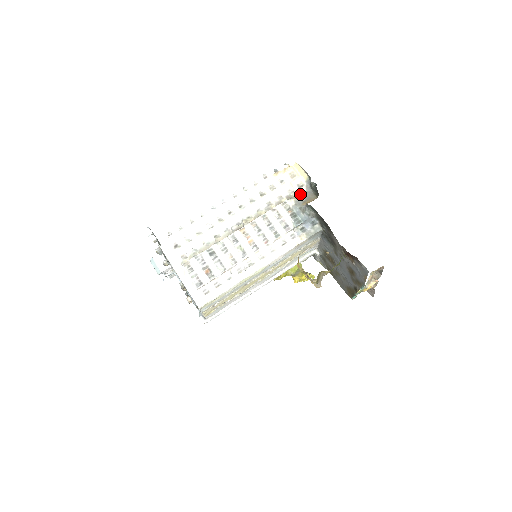
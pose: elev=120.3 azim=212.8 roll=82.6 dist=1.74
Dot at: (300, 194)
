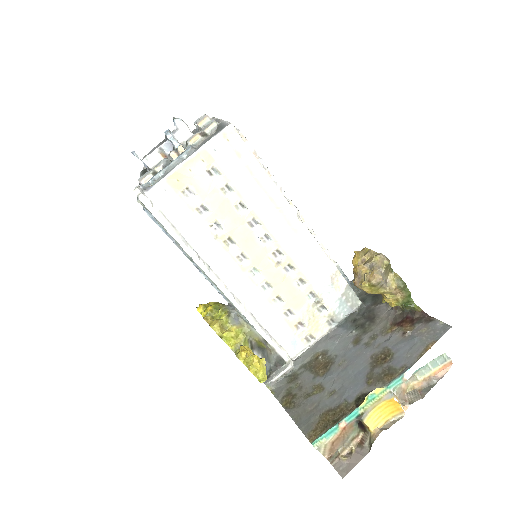
Dot at: occluded
